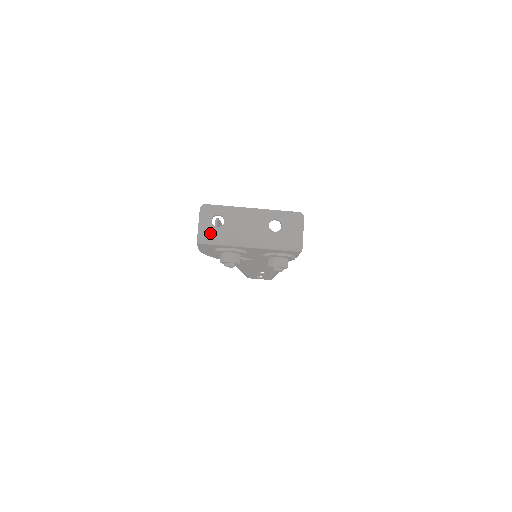
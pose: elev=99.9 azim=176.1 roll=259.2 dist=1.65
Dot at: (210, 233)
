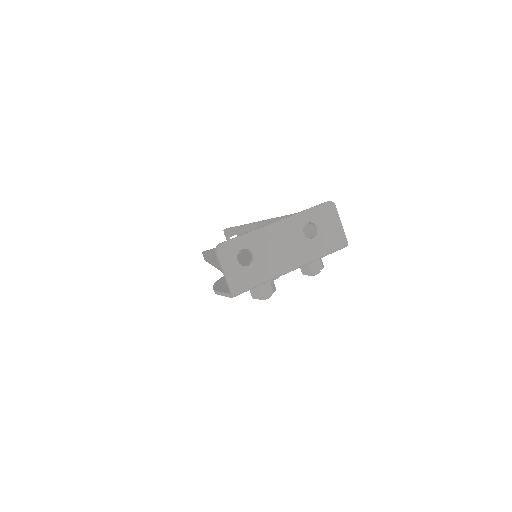
Dot at: (243, 278)
